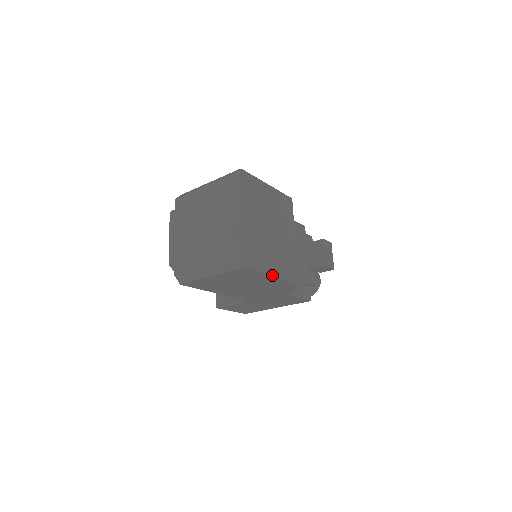
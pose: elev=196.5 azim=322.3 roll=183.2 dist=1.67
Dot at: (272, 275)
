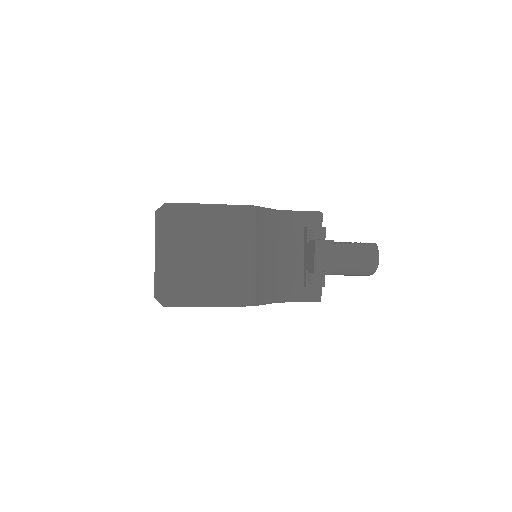
Dot at: (208, 306)
